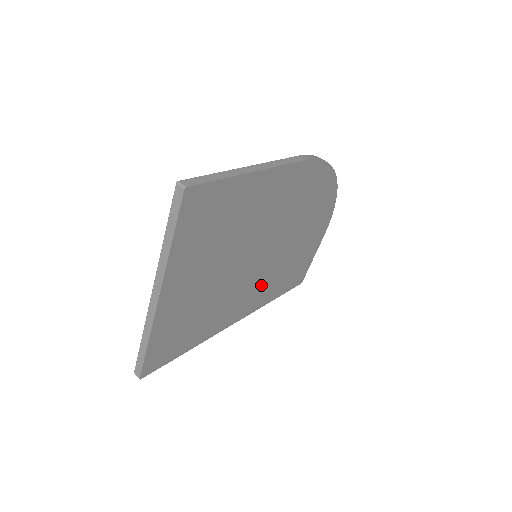
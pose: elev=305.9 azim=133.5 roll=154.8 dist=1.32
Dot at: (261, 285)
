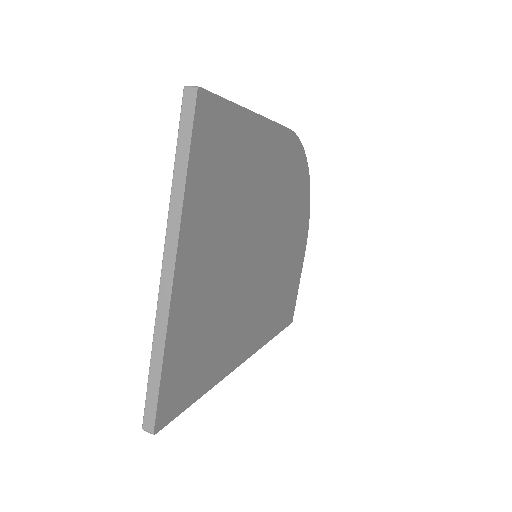
Dot at: (262, 306)
